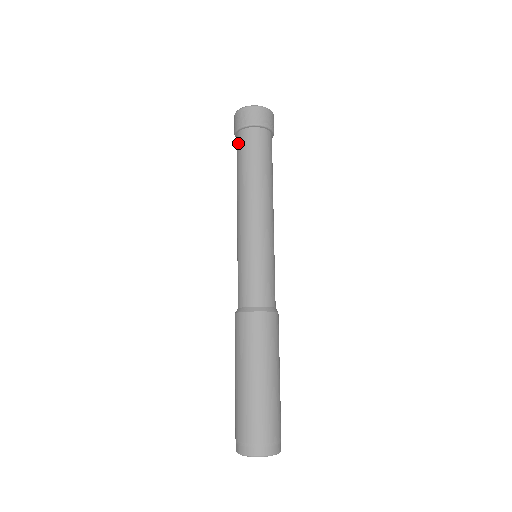
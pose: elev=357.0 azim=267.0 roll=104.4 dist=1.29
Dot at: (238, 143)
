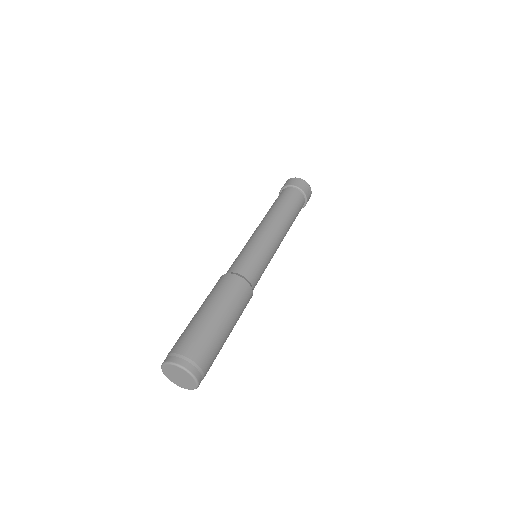
Dot at: occluded
